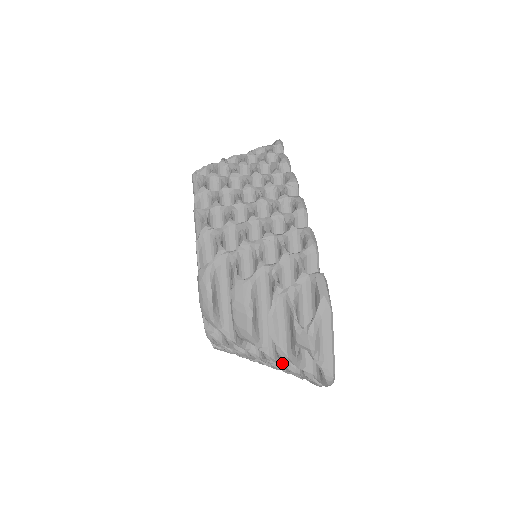
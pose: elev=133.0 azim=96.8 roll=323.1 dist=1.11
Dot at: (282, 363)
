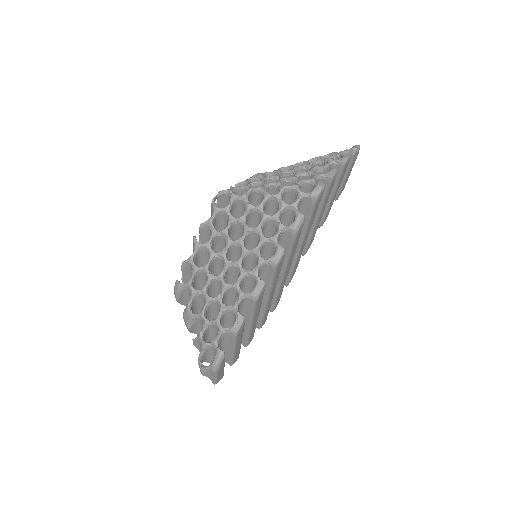
Dot at: occluded
